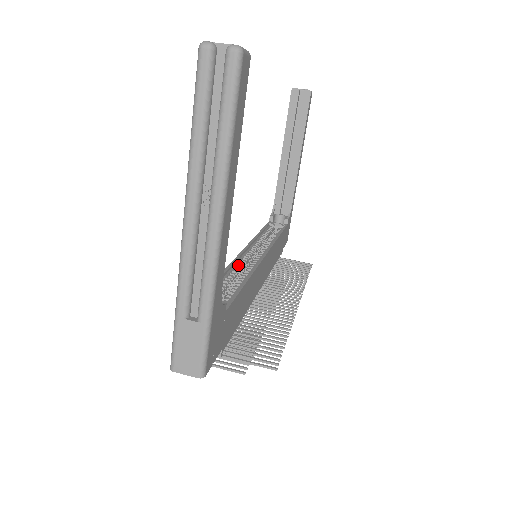
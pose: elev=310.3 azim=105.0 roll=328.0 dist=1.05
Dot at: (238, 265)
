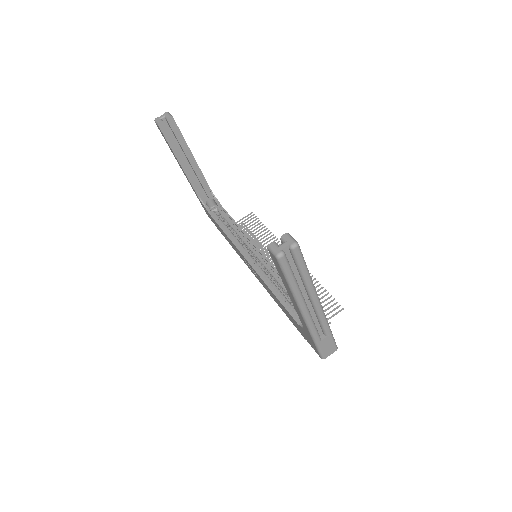
Dot at: (262, 274)
